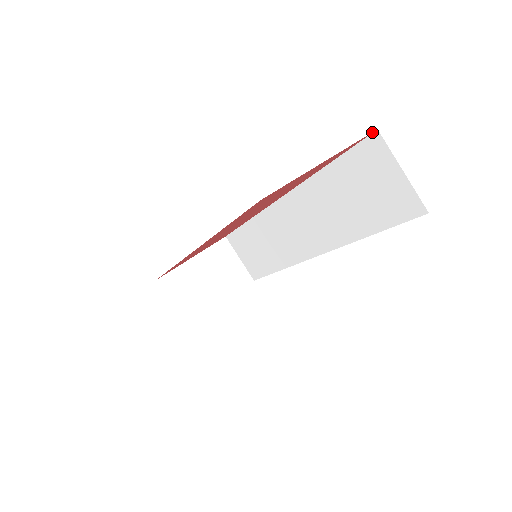
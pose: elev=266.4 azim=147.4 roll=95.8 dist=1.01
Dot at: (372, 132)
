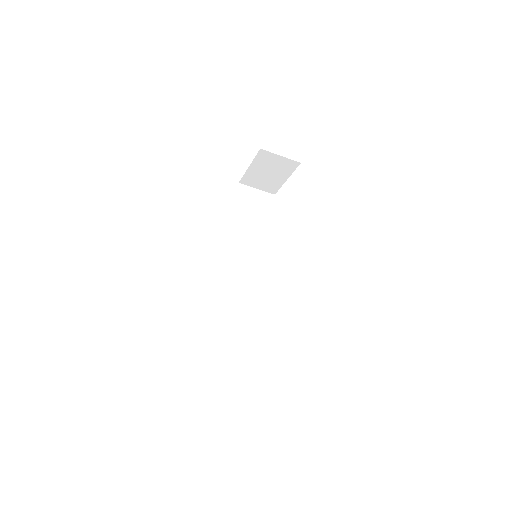
Dot at: occluded
